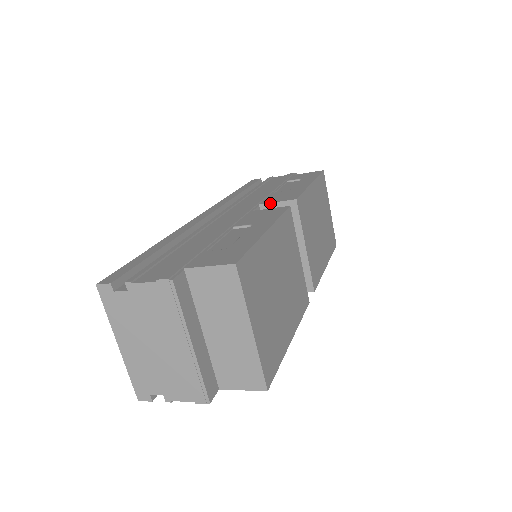
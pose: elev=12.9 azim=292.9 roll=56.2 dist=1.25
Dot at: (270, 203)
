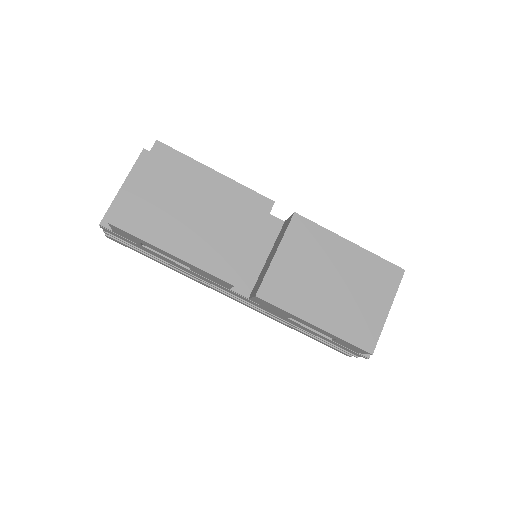
Dot at: (288, 218)
